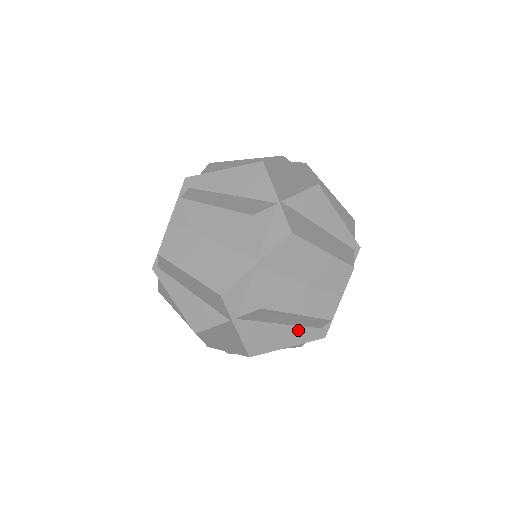
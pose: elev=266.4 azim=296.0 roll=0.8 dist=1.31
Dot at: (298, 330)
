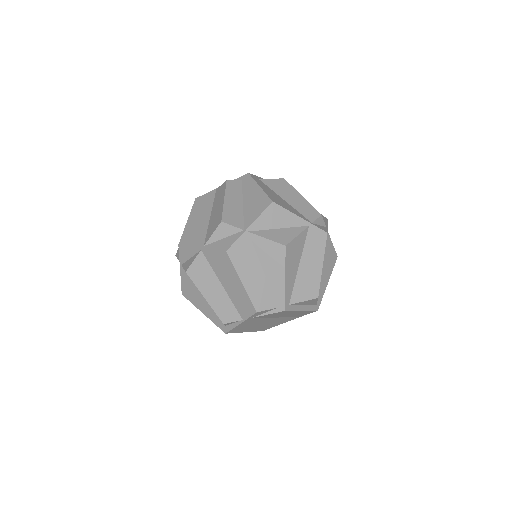
Dot at: (212, 310)
